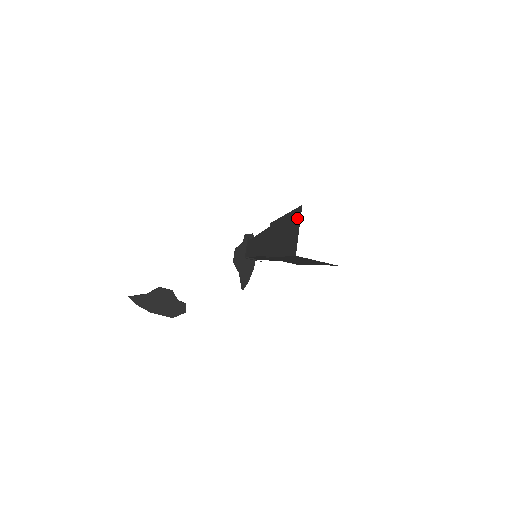
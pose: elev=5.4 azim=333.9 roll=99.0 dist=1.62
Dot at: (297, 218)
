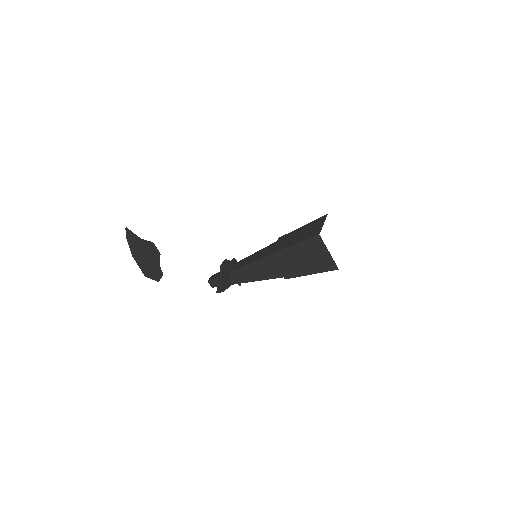
Dot at: (321, 220)
